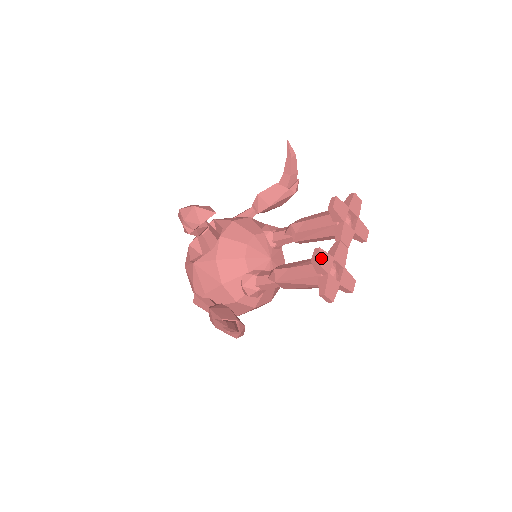
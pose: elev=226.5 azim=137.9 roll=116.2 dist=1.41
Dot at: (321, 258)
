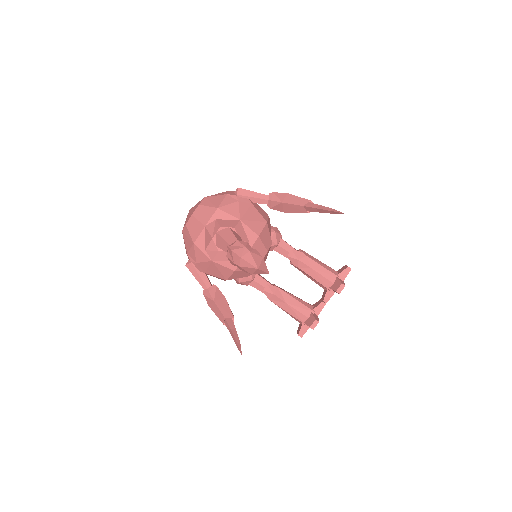
Dot at: (315, 325)
